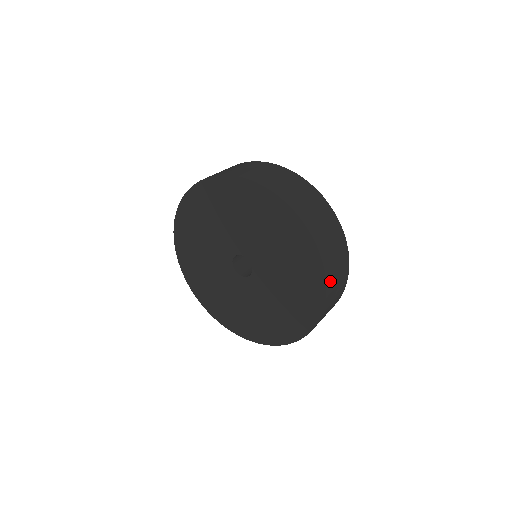
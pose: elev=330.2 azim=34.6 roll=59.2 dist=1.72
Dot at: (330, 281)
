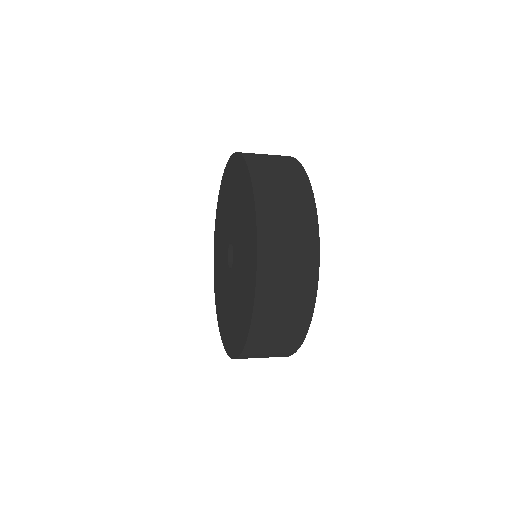
Dot at: (268, 259)
